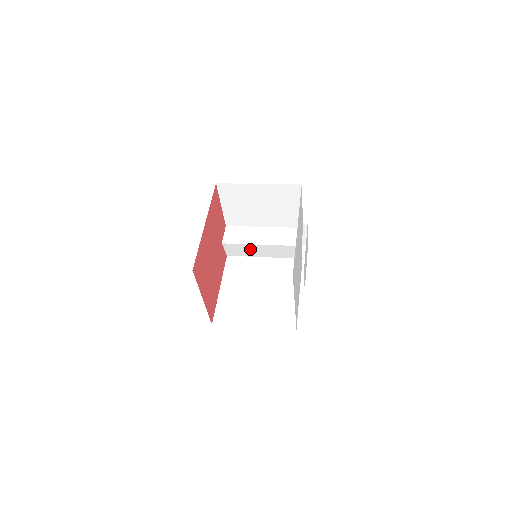
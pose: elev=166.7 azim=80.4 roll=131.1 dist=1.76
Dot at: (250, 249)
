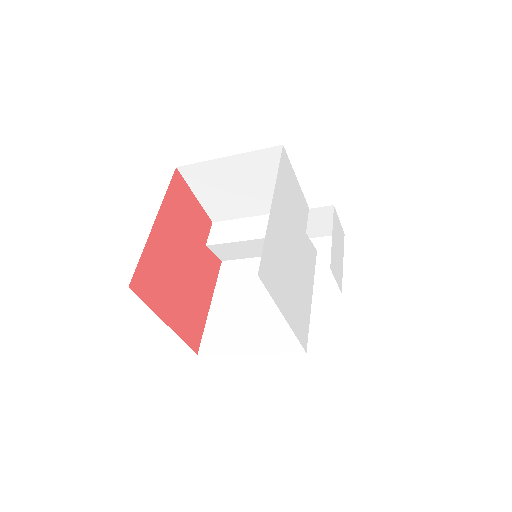
Dot at: (244, 248)
